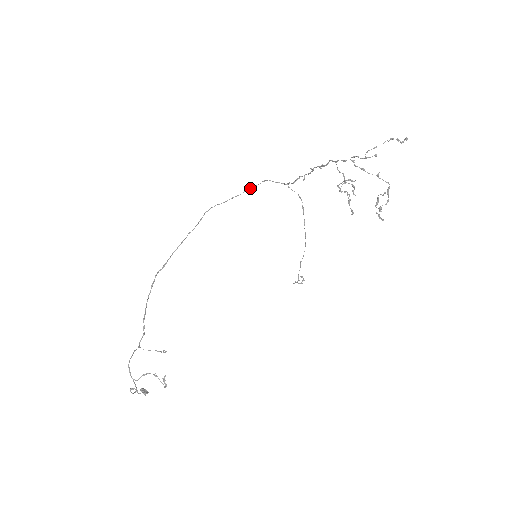
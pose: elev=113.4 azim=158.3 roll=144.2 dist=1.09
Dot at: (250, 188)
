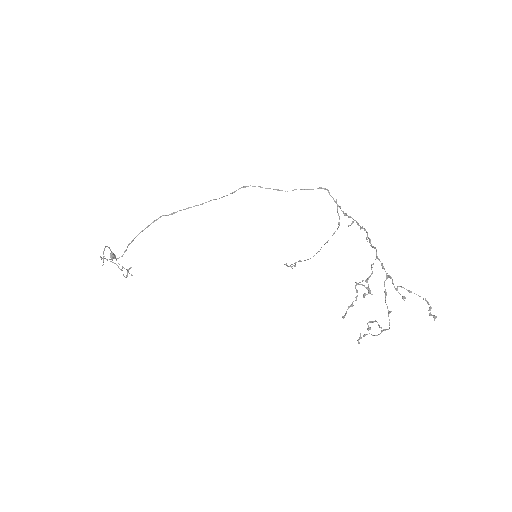
Dot at: (301, 189)
